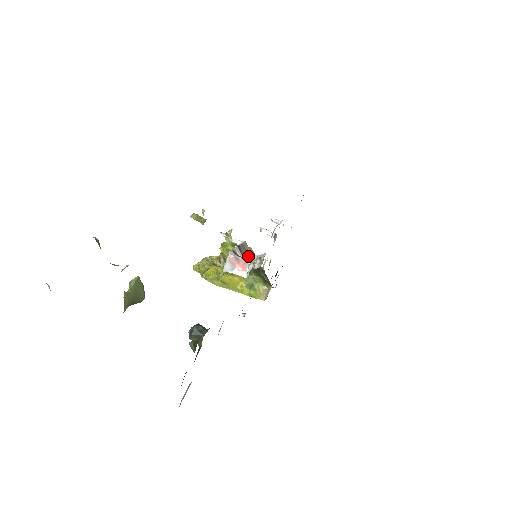
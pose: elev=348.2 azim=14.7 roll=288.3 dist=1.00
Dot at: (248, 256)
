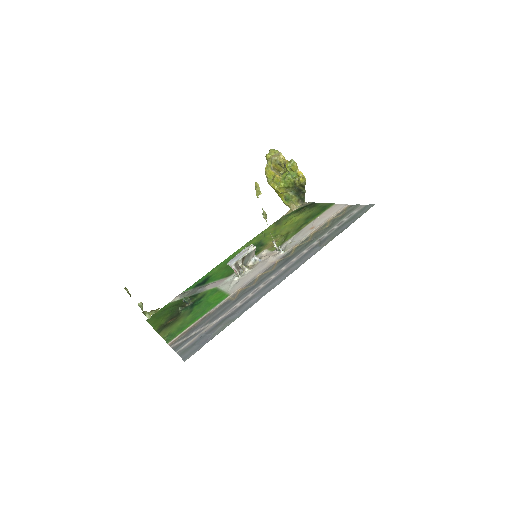
Dot at: (249, 258)
